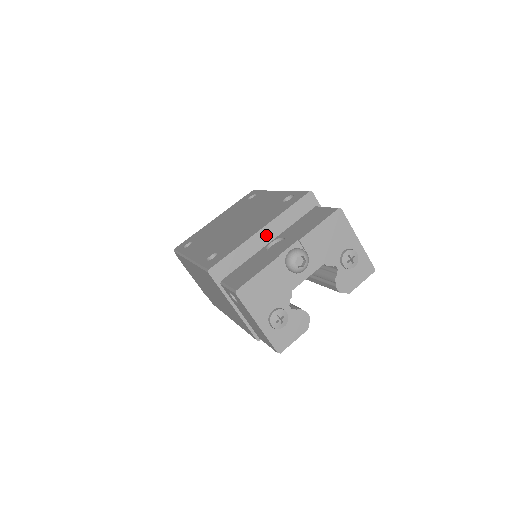
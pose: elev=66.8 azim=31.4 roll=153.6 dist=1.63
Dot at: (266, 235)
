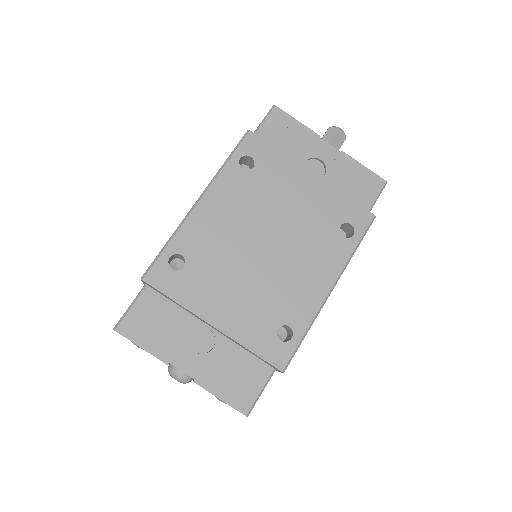
Dot at: (213, 327)
